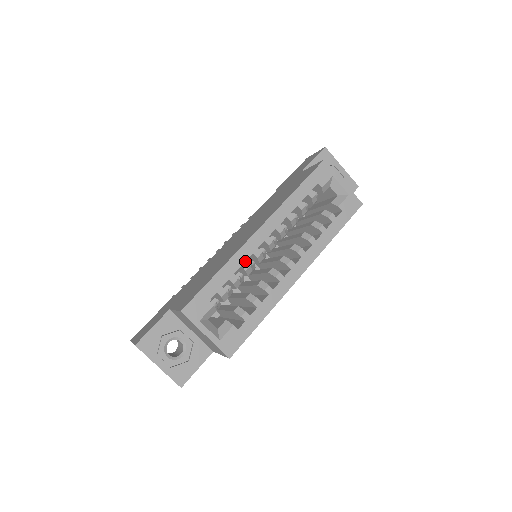
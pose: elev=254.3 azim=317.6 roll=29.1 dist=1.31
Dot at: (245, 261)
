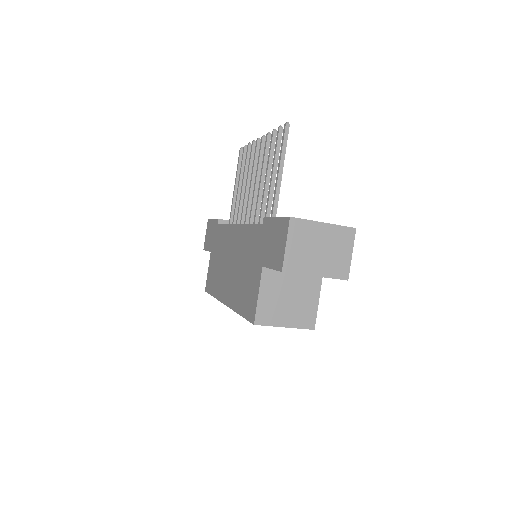
Dot at: occluded
